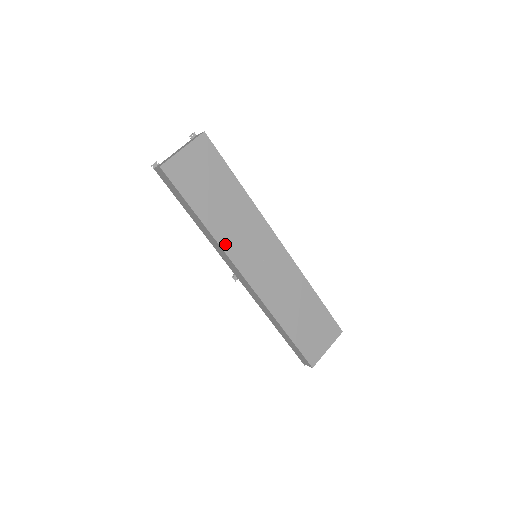
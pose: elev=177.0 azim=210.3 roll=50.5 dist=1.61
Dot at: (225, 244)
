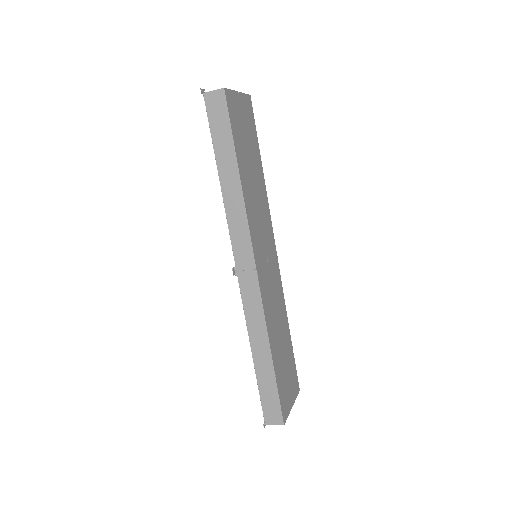
Dot at: (249, 217)
